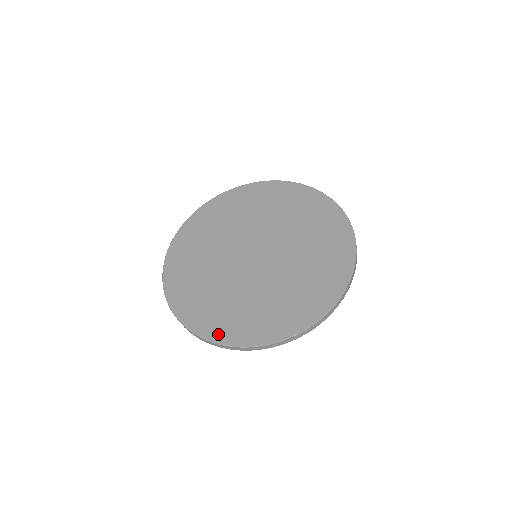
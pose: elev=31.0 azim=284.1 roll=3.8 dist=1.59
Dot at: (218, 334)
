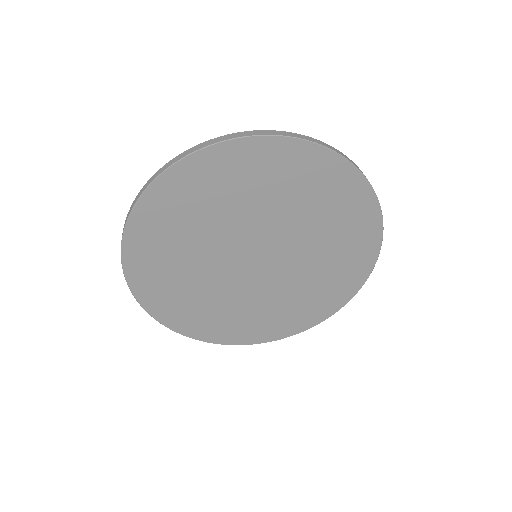
Dot at: occluded
